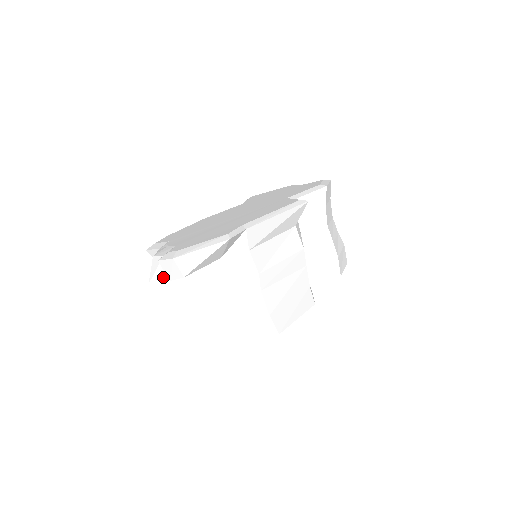
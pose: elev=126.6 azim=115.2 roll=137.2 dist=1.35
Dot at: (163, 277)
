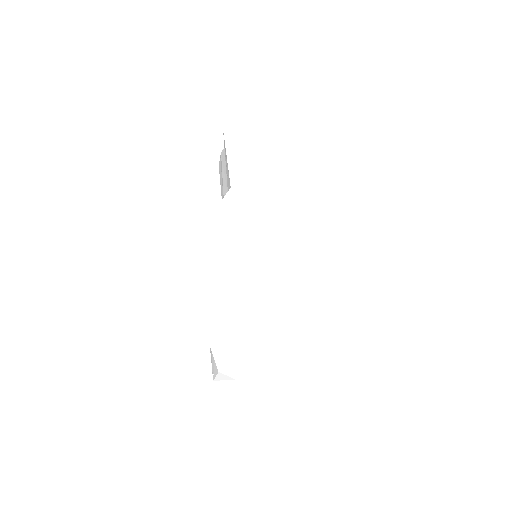
Dot at: occluded
